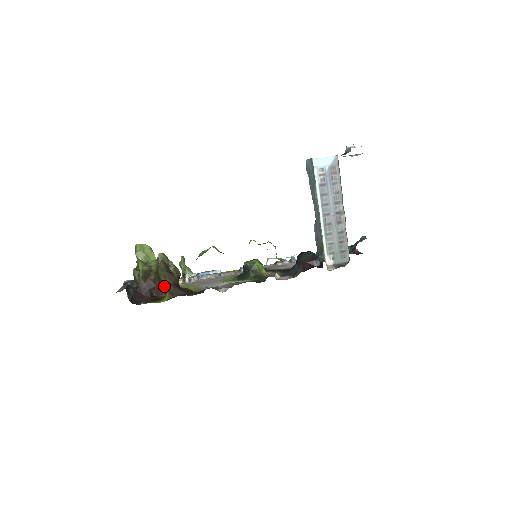
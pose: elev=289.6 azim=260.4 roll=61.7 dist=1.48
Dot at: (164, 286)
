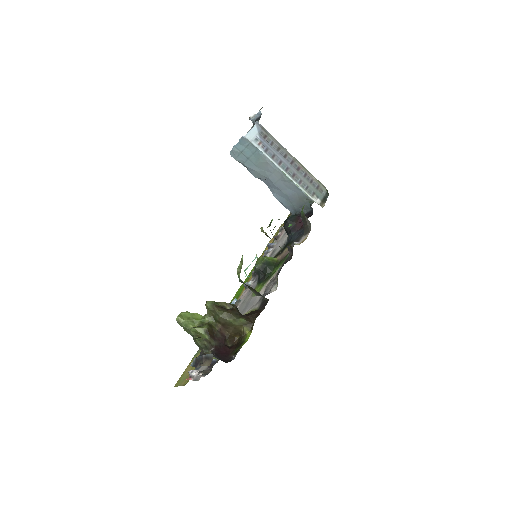
Dot at: (235, 326)
